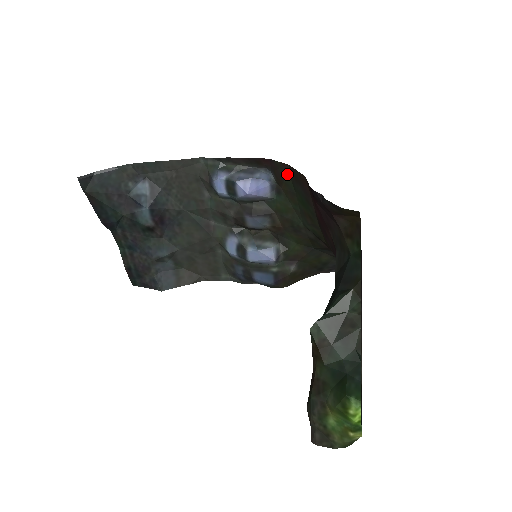
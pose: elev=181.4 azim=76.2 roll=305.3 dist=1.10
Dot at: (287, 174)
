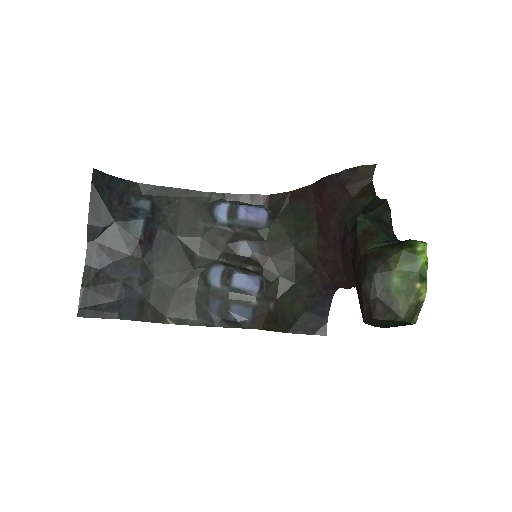
Dot at: (286, 201)
